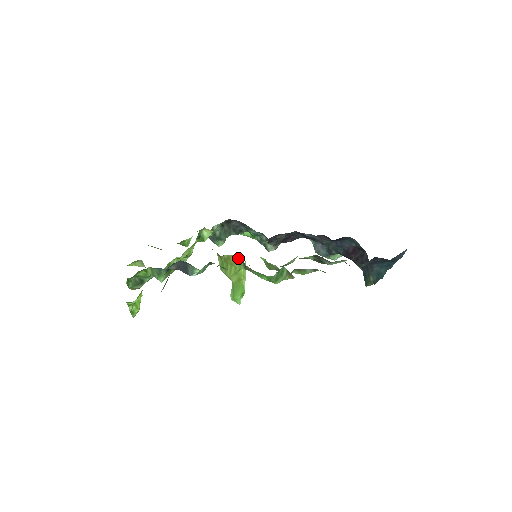
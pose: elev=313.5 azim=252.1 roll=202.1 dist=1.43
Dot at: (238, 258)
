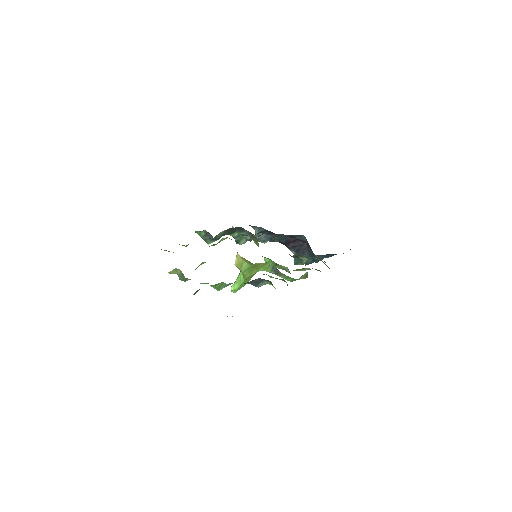
Dot at: (268, 265)
